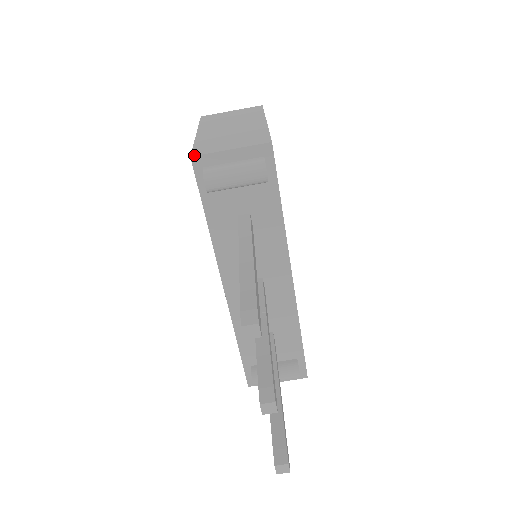
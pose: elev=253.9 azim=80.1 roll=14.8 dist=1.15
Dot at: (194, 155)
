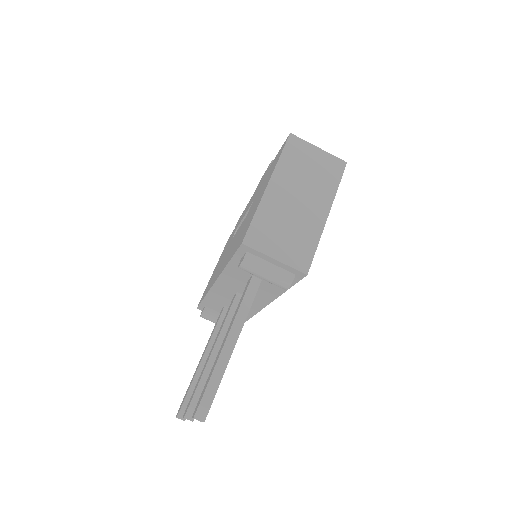
Dot at: (245, 244)
